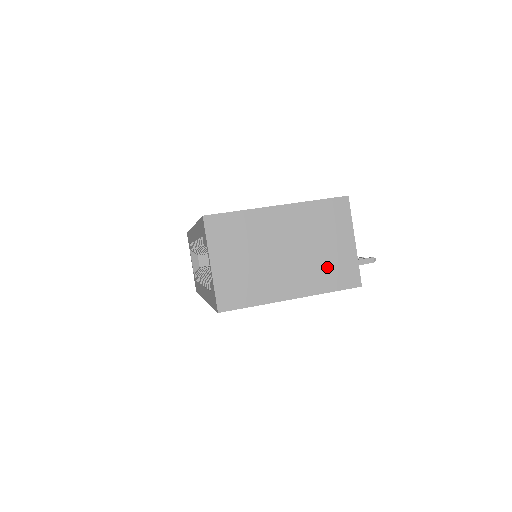
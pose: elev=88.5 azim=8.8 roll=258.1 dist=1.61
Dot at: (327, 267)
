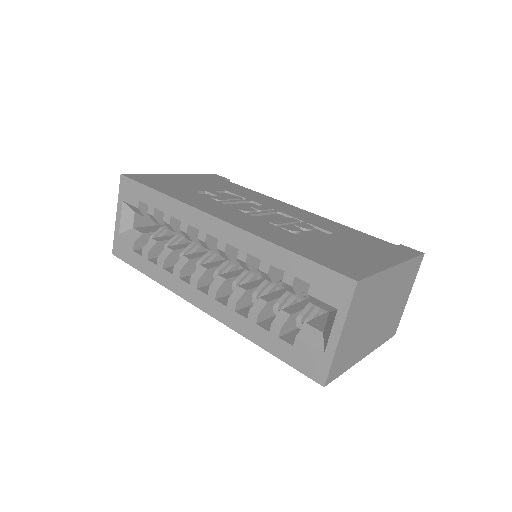
Dot at: (390, 322)
